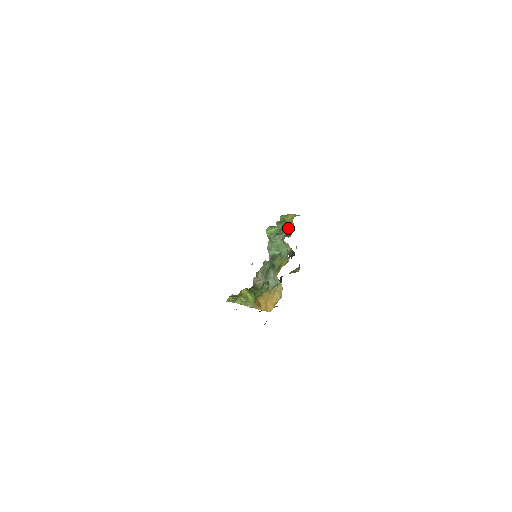
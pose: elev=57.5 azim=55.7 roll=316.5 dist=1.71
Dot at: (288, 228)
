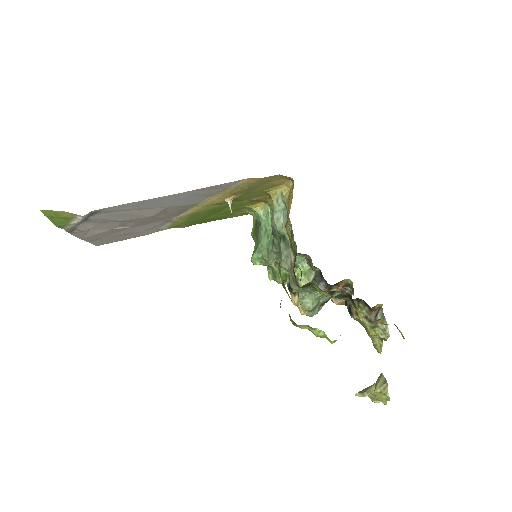
Dot at: (256, 221)
